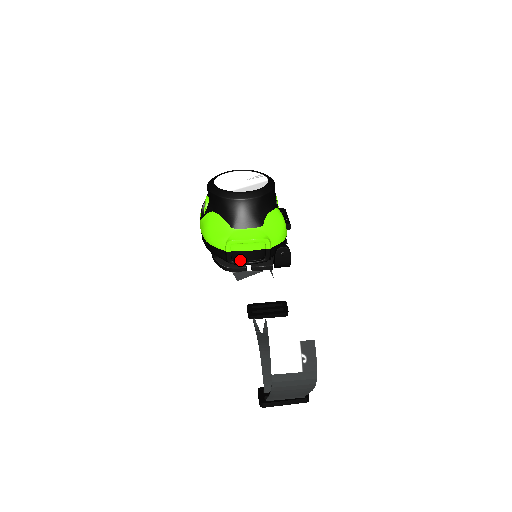
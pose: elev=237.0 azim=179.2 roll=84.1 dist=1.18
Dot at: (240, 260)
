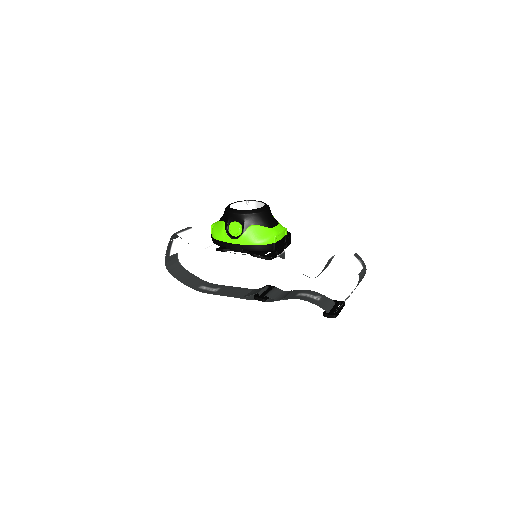
Dot at: (279, 247)
